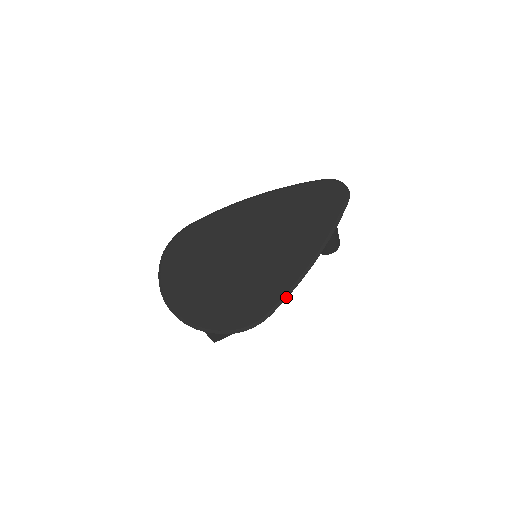
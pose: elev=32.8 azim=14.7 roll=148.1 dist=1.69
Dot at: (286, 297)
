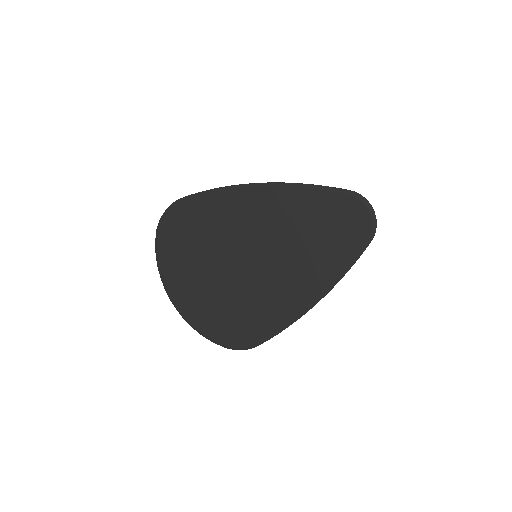
Dot at: (274, 335)
